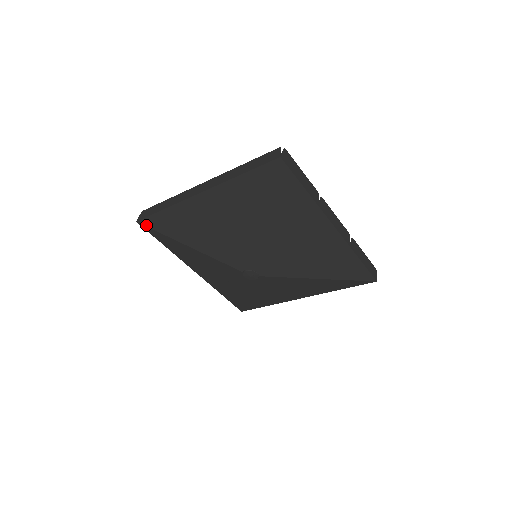
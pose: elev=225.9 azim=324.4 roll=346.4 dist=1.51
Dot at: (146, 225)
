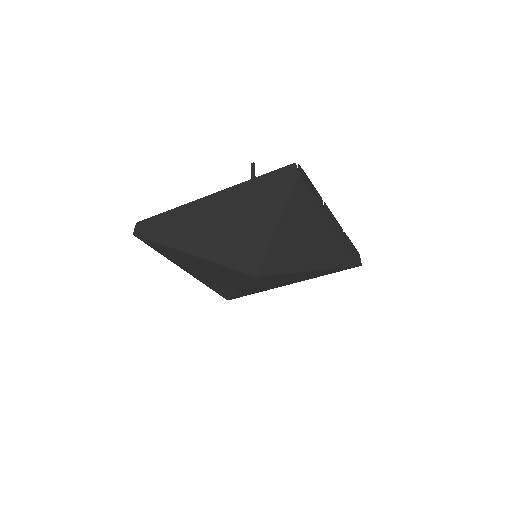
Dot at: (145, 238)
